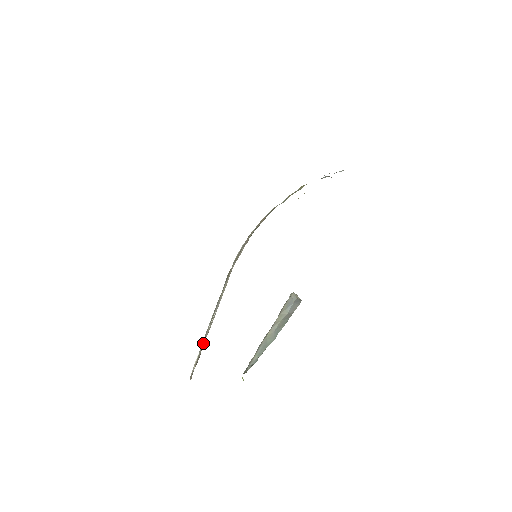
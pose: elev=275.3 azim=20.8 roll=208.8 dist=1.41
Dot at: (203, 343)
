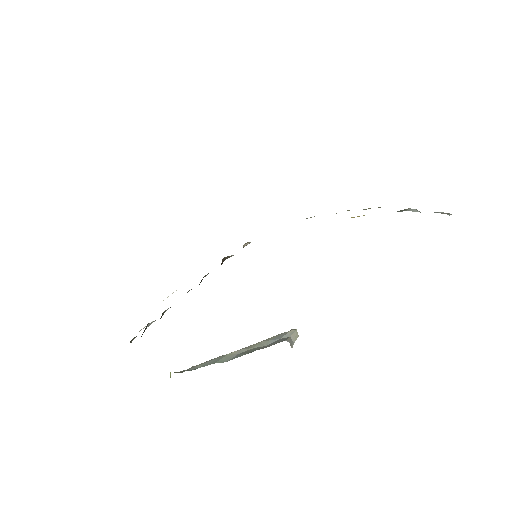
Dot at: occluded
